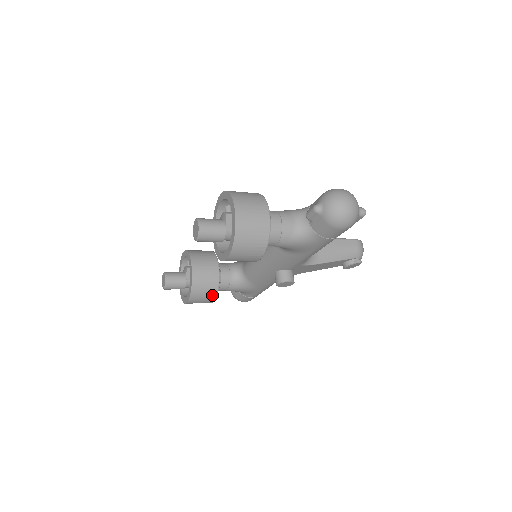
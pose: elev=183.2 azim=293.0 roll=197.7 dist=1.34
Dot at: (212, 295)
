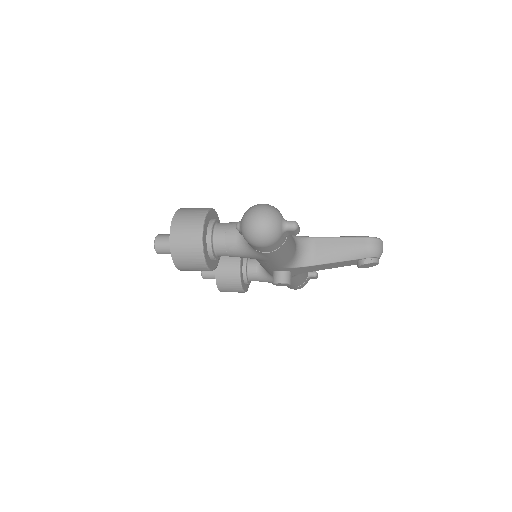
Dot at: (237, 287)
